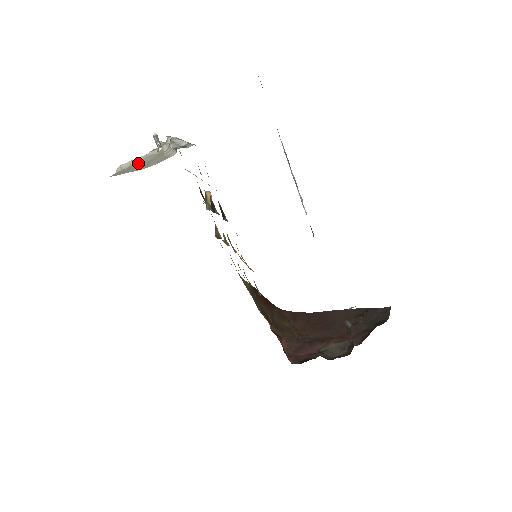
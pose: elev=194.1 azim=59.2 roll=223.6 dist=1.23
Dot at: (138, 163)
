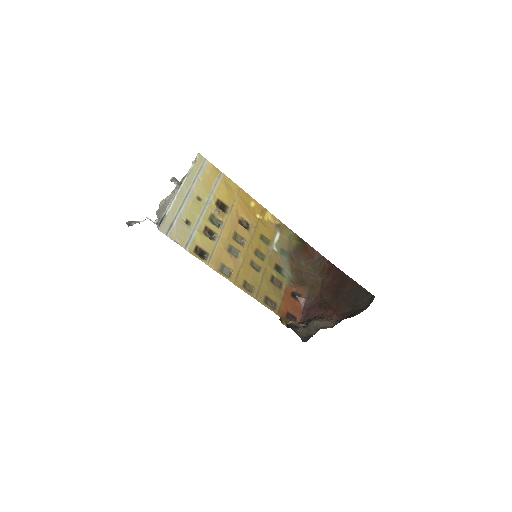
Dot at: (165, 205)
